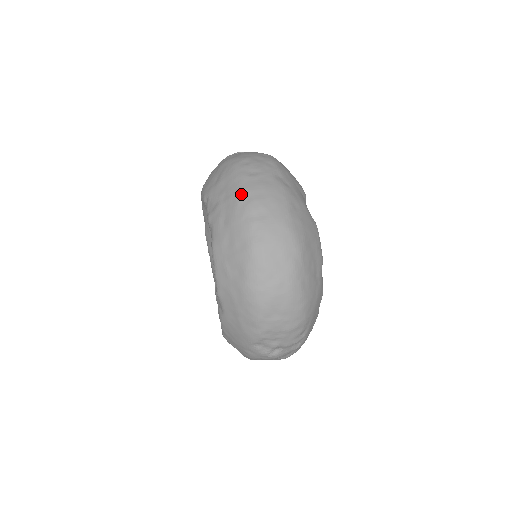
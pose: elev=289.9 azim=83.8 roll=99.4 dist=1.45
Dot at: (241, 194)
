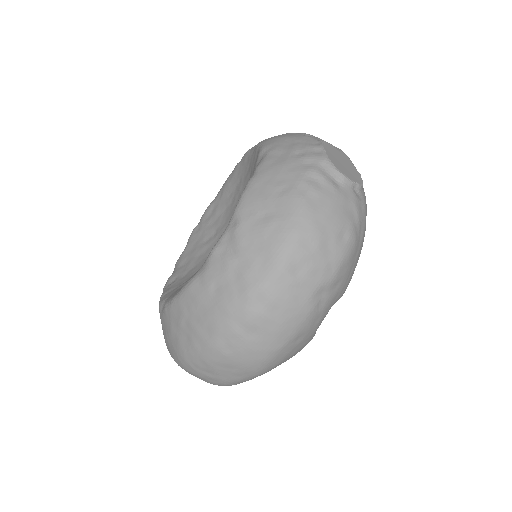
Dot at: (256, 291)
